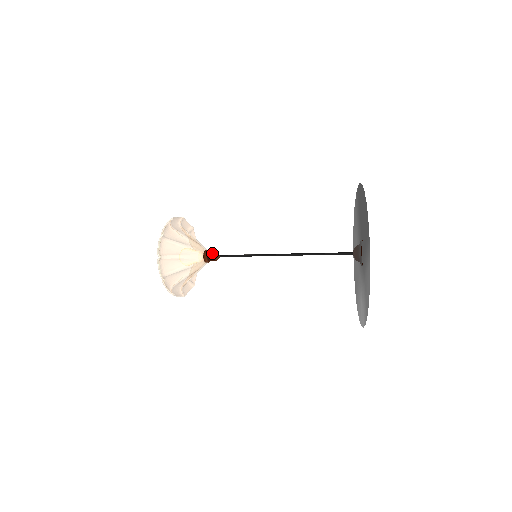
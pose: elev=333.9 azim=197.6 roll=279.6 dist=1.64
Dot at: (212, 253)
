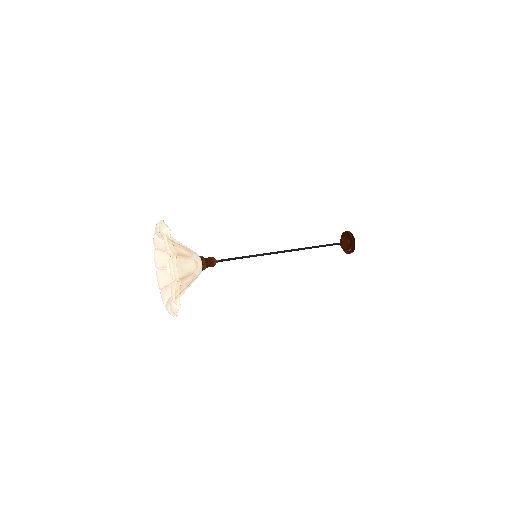
Dot at: (211, 263)
